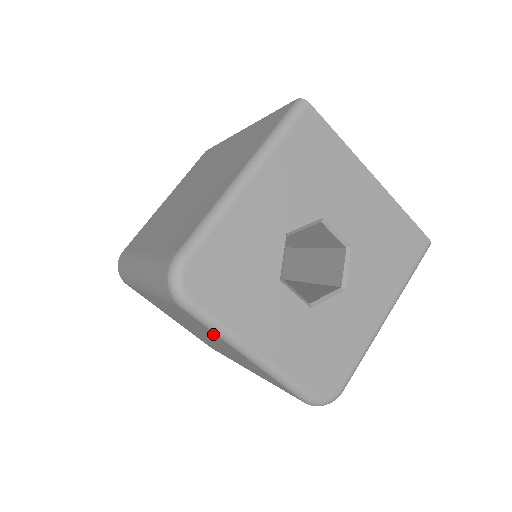
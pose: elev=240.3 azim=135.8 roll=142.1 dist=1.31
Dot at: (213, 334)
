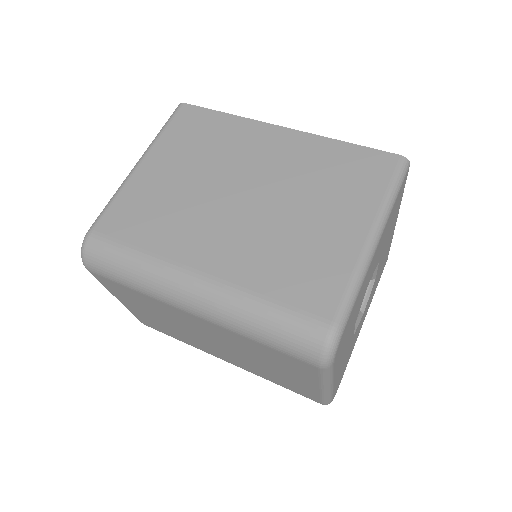
Dot at: (306, 375)
